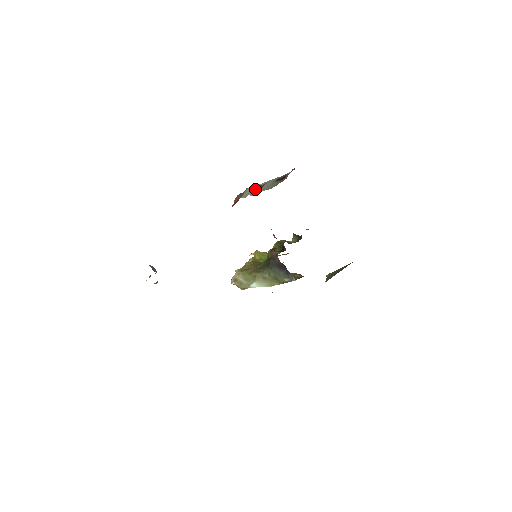
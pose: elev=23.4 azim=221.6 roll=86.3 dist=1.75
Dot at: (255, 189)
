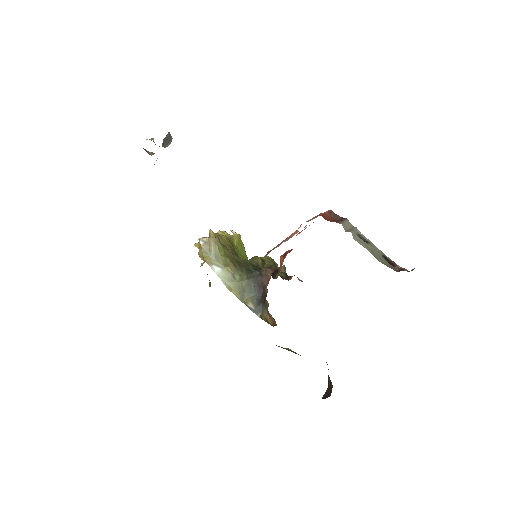
Dot at: (357, 233)
